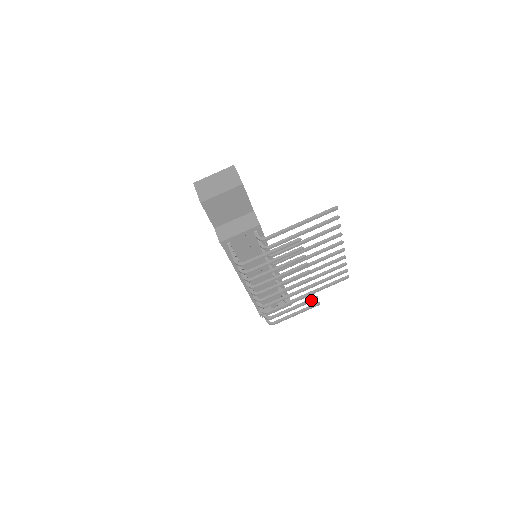
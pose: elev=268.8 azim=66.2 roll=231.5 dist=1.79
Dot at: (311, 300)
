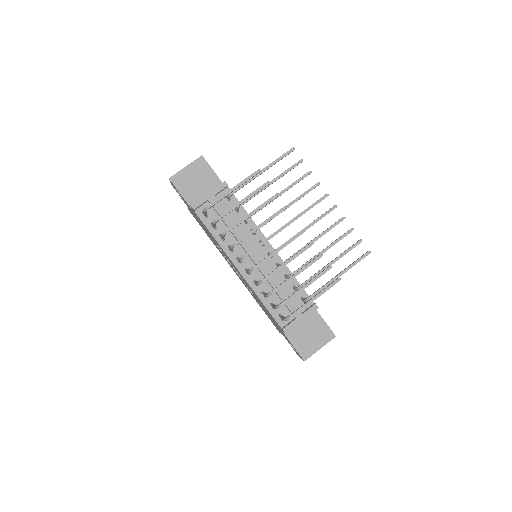
Dot at: (323, 270)
